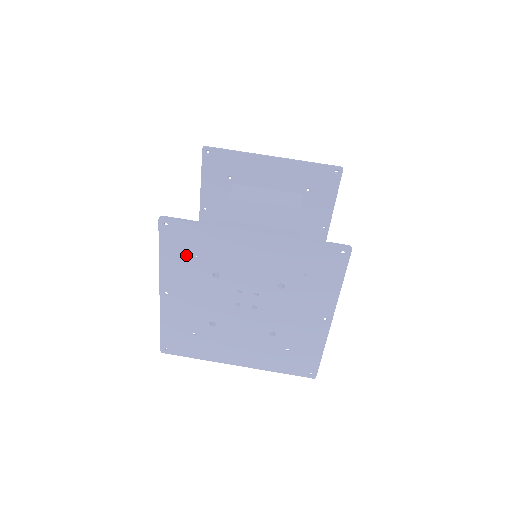
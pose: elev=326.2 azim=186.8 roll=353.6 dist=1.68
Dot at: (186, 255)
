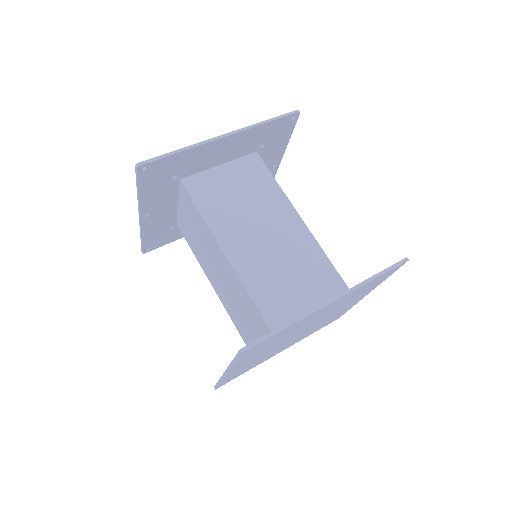
Dot at: (261, 348)
